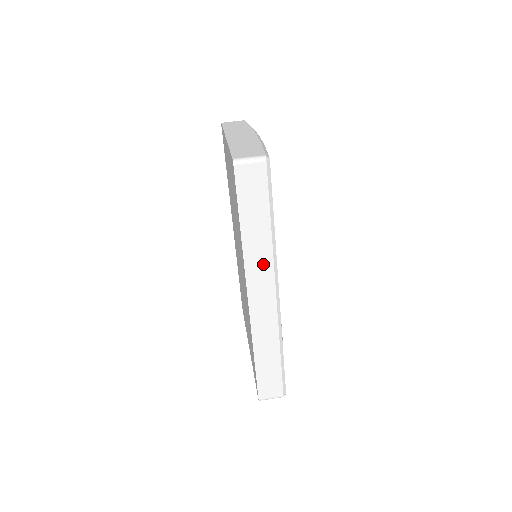
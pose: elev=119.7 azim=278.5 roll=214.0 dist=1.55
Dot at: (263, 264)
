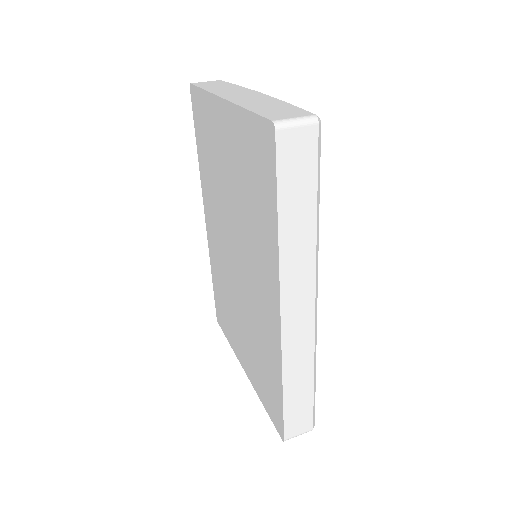
Dot at: (303, 268)
